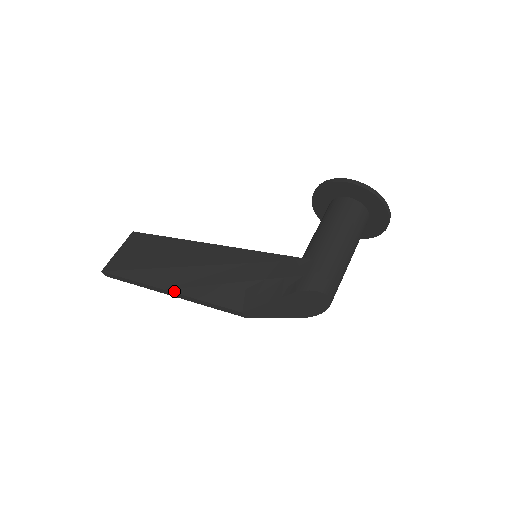
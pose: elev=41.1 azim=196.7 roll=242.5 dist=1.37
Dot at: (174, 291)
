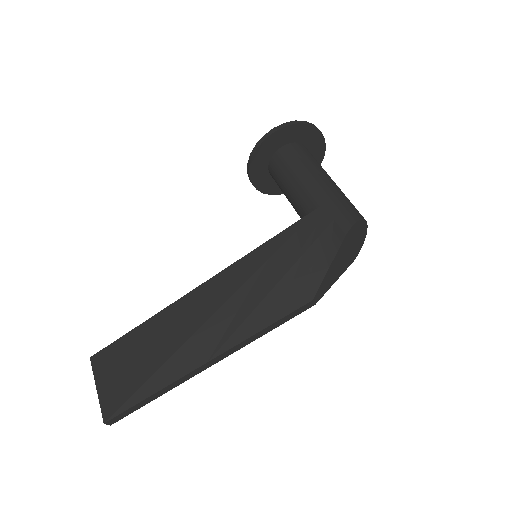
Dot at: (220, 353)
